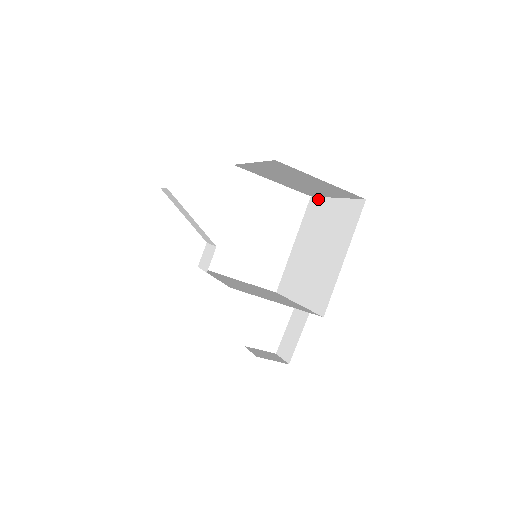
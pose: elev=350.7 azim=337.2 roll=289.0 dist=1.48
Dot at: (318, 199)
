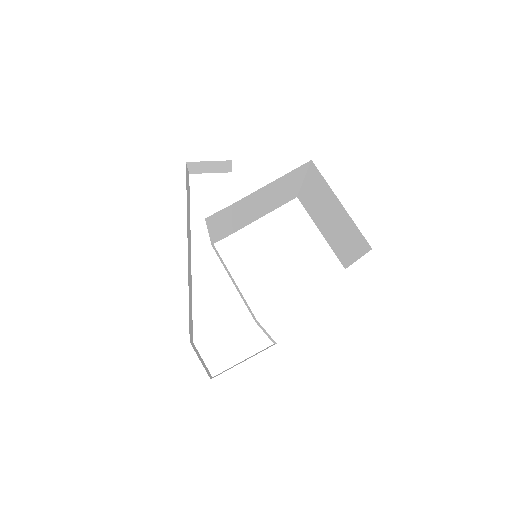
Dot at: occluded
